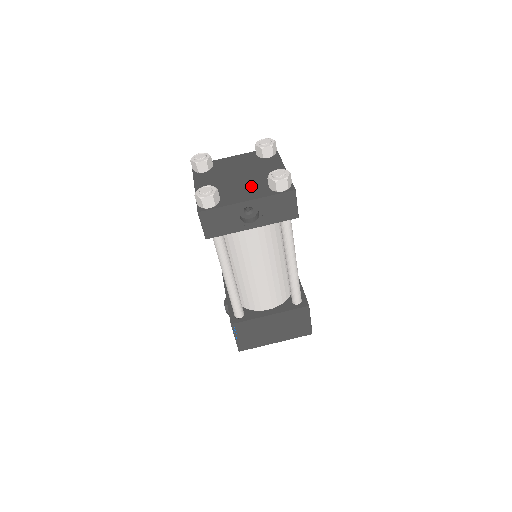
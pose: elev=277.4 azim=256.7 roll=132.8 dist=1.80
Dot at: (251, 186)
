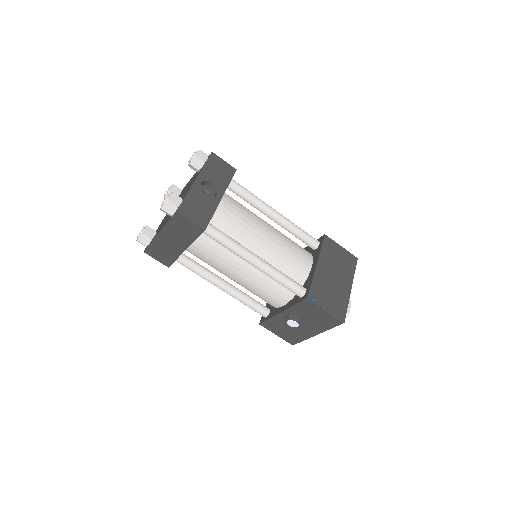
Dot at: occluded
